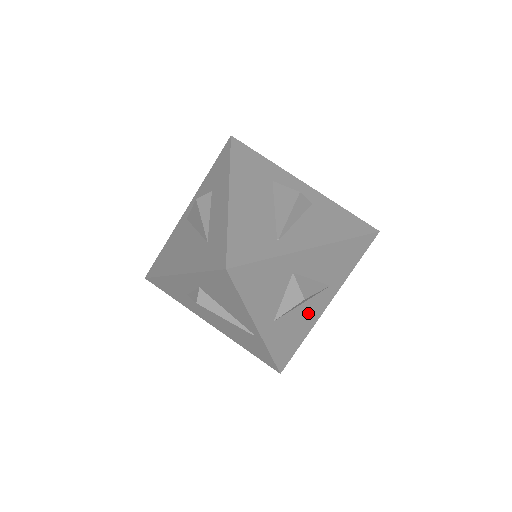
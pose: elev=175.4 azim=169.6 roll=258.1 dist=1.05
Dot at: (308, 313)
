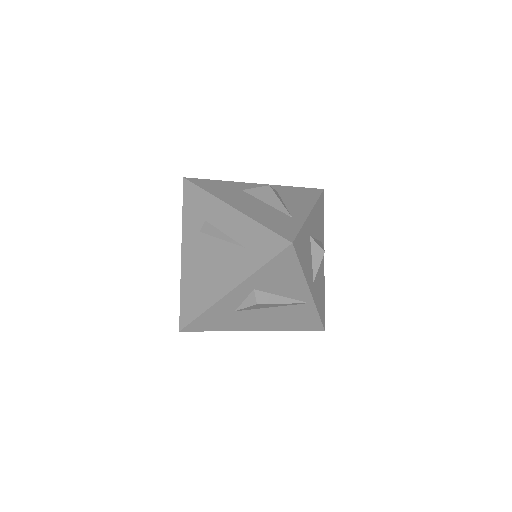
Dot at: (320, 269)
